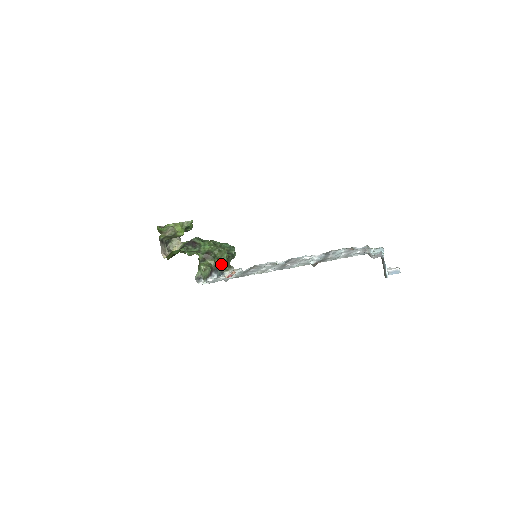
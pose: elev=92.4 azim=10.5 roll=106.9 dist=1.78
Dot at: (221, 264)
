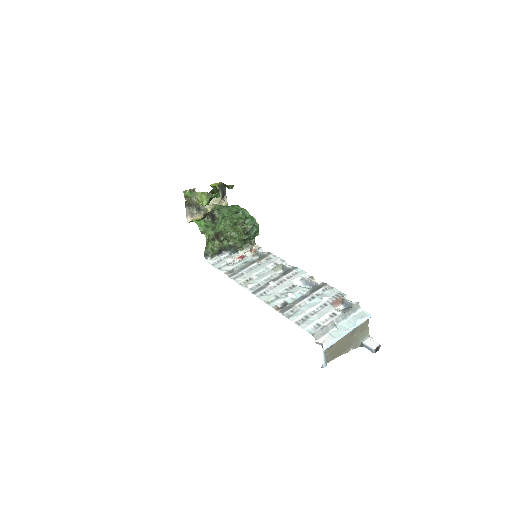
Dot at: (232, 246)
